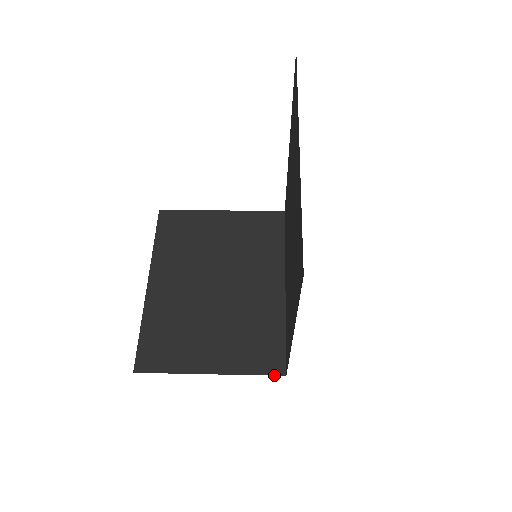
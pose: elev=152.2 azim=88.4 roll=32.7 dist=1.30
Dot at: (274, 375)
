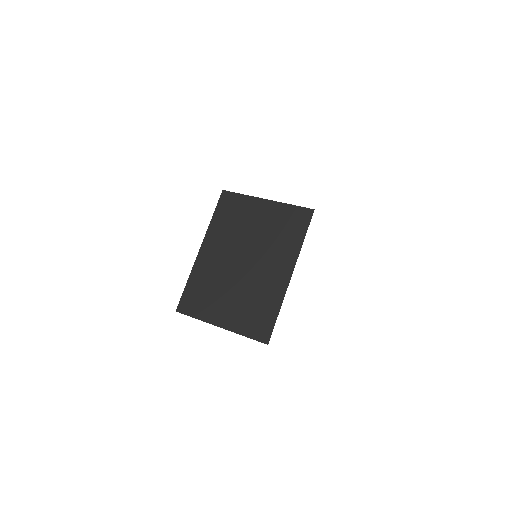
Dot at: occluded
